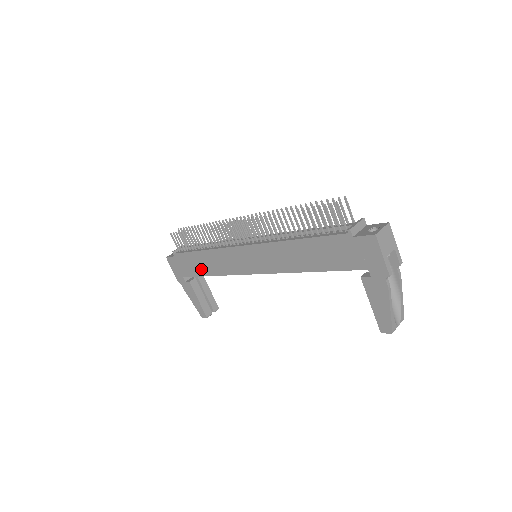
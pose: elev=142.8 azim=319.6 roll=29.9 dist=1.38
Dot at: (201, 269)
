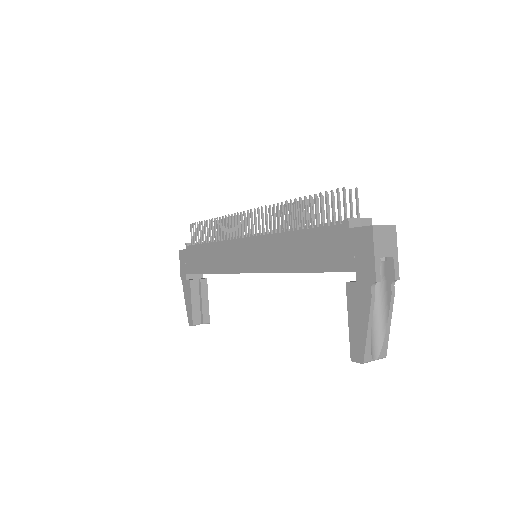
Dot at: (203, 265)
